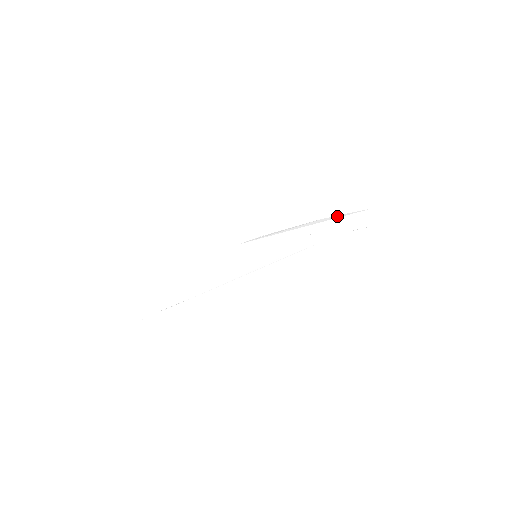
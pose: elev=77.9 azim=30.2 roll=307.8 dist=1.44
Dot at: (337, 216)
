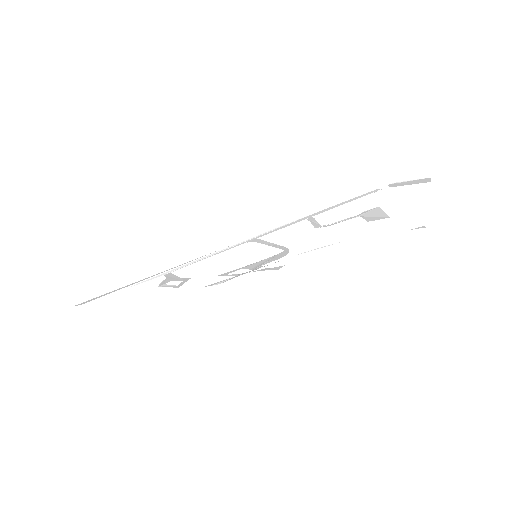
Dot at: (377, 235)
